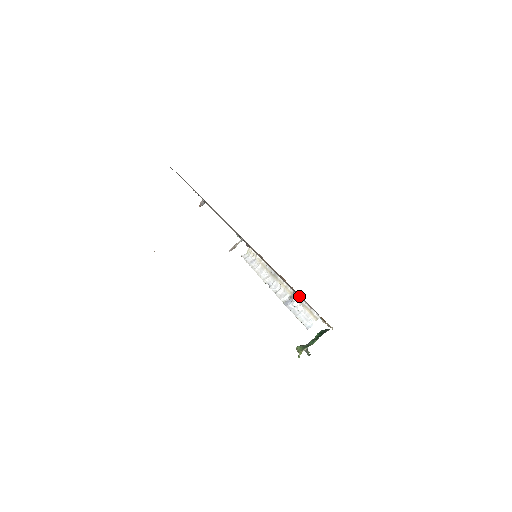
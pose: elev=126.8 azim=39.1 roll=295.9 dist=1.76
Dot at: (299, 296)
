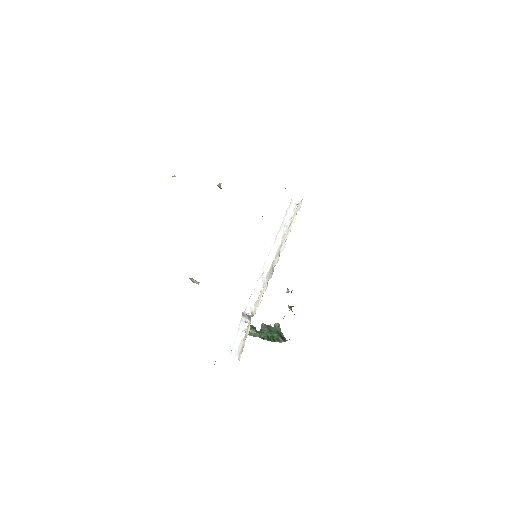
Dot at: occluded
